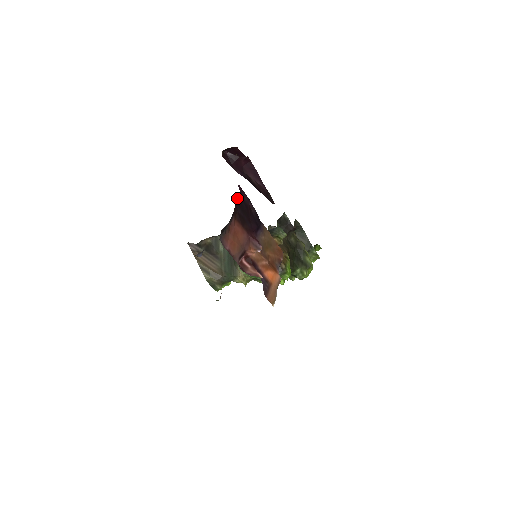
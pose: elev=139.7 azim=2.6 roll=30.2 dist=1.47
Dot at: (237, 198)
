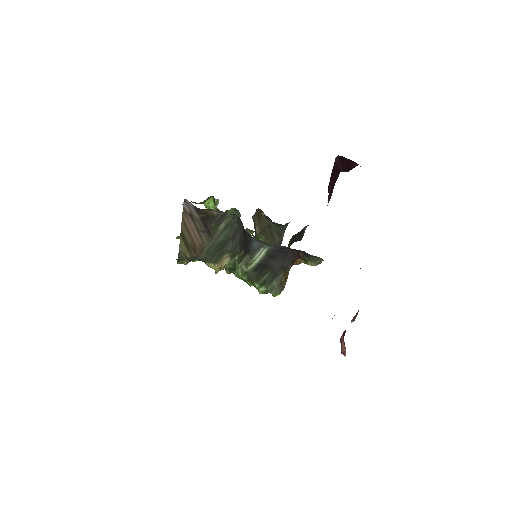
Dot at: occluded
